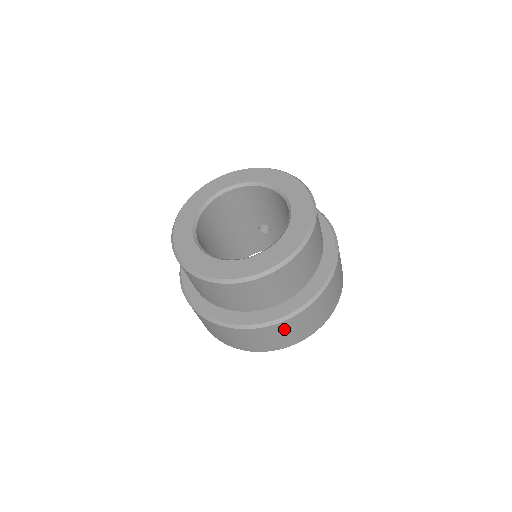
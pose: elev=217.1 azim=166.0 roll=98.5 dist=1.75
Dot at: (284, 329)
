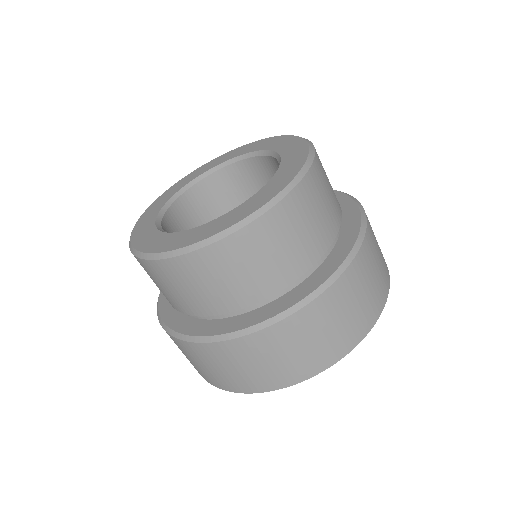
Dot at: (255, 351)
